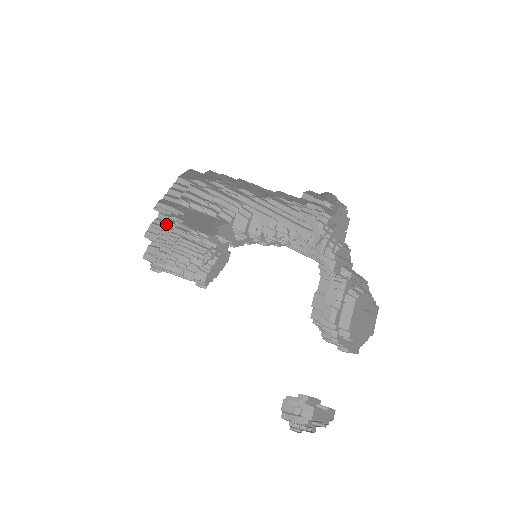
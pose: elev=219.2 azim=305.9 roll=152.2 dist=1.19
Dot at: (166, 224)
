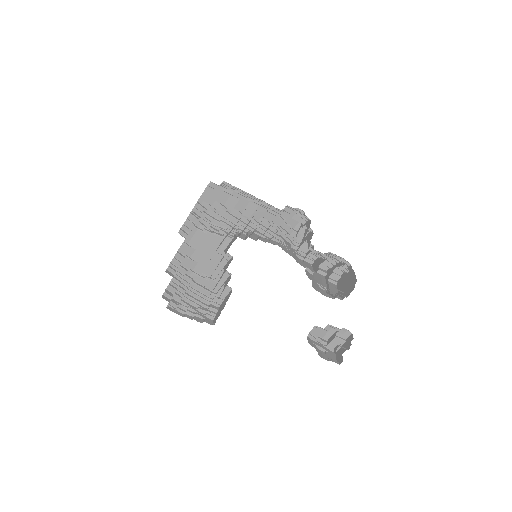
Dot at: (181, 266)
